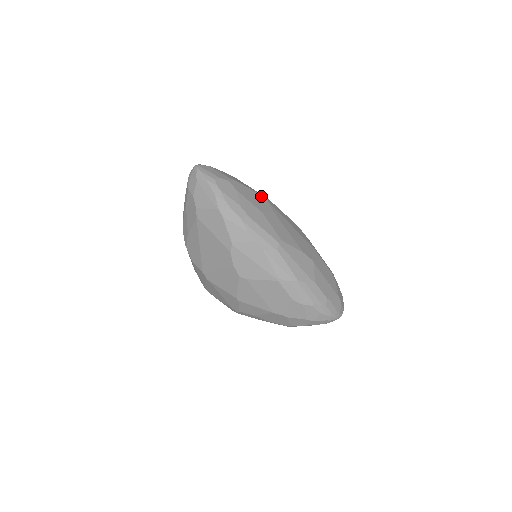
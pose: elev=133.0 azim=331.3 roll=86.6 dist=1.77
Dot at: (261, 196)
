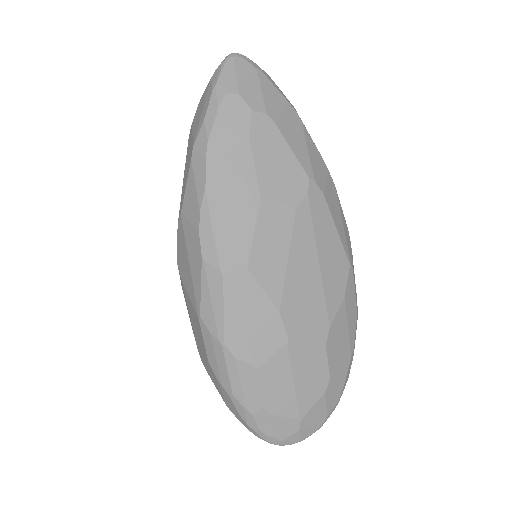
Dot at: (302, 173)
